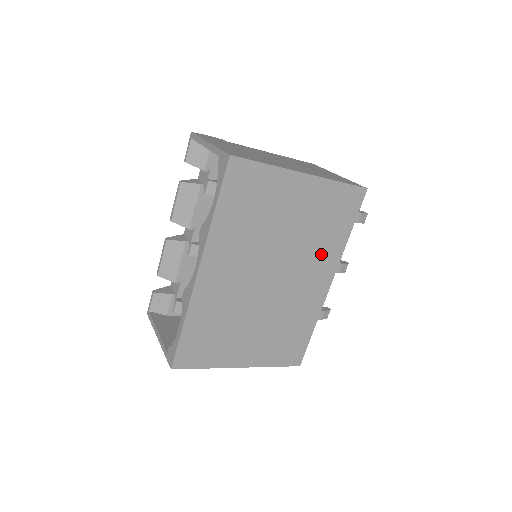
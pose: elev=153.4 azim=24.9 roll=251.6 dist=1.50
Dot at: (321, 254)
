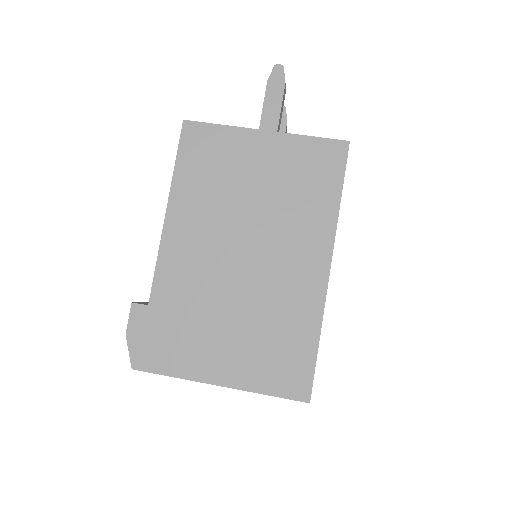
Dot at: occluded
